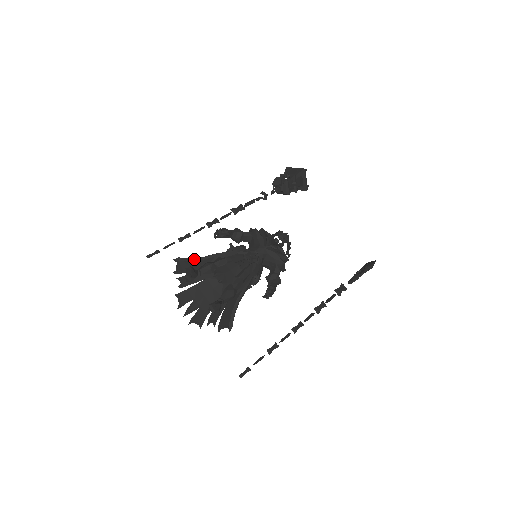
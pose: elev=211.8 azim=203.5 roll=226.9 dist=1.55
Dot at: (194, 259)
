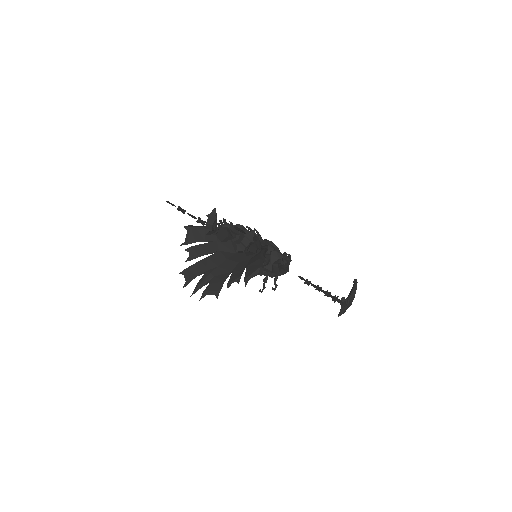
Dot at: occluded
